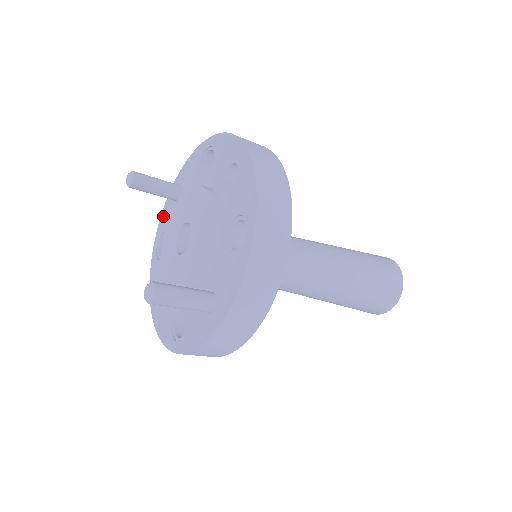
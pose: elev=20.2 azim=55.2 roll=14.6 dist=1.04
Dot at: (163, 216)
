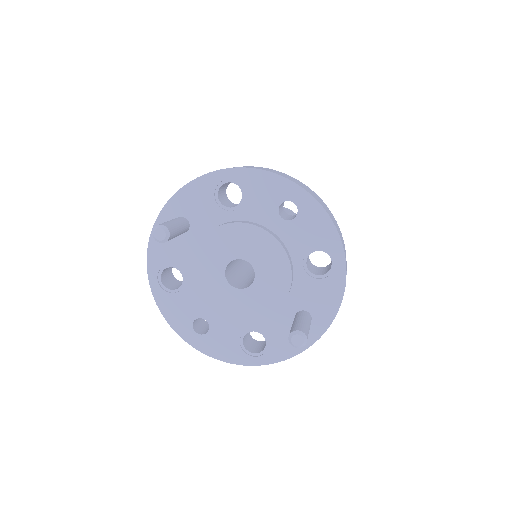
Dot at: (155, 249)
